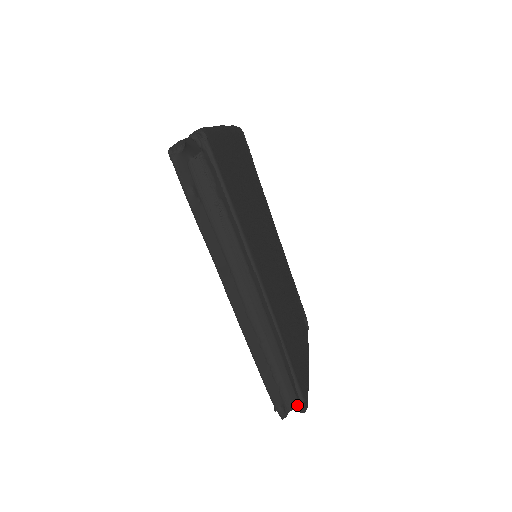
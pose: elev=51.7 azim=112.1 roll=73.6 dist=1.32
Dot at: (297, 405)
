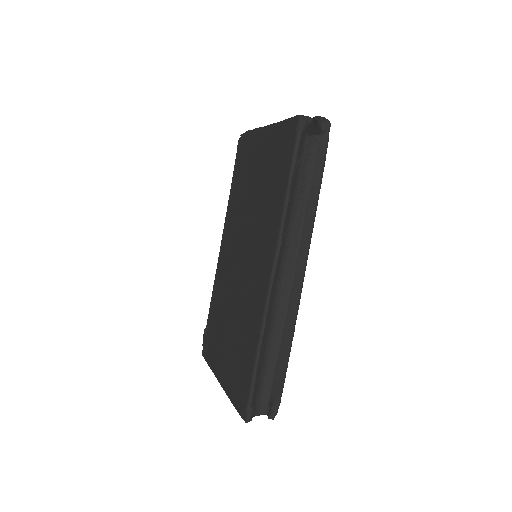
Dot at: (263, 411)
